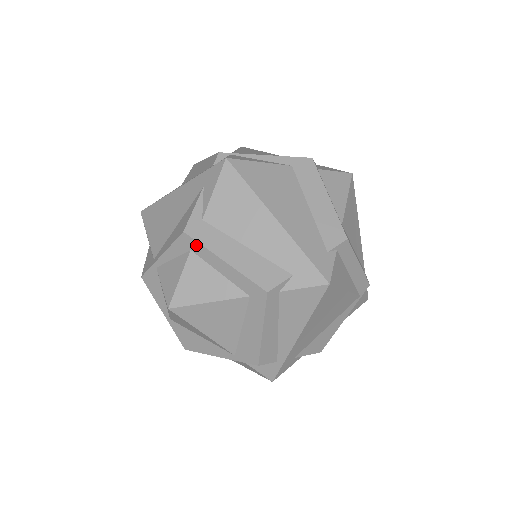
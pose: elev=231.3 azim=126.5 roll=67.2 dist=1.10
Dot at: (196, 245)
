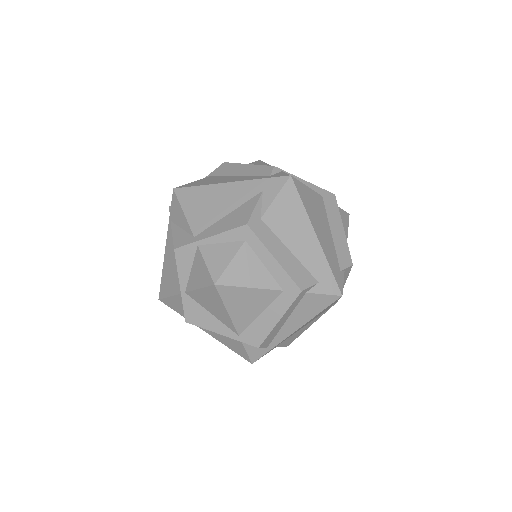
Dot at: (254, 238)
